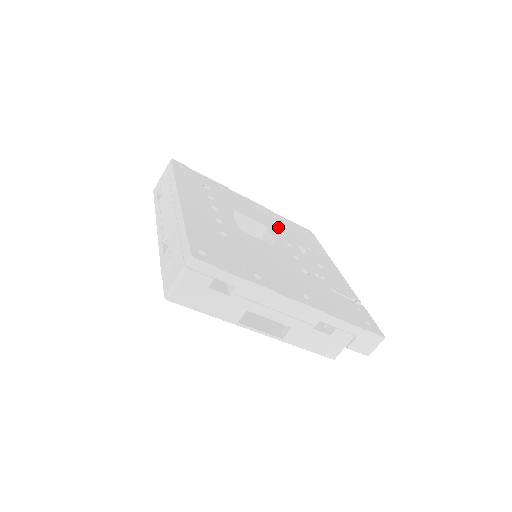
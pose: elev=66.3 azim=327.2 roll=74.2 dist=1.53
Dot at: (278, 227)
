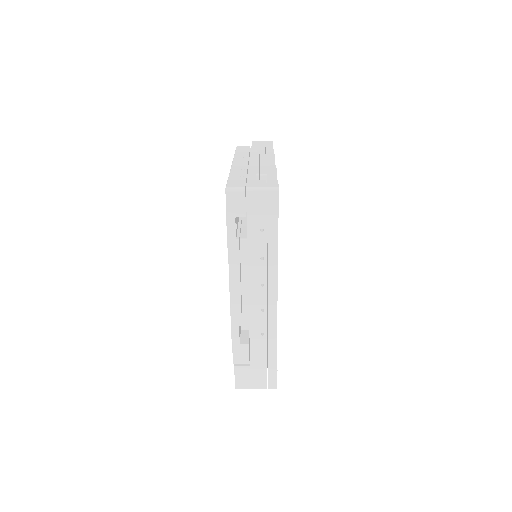
Dot at: occluded
